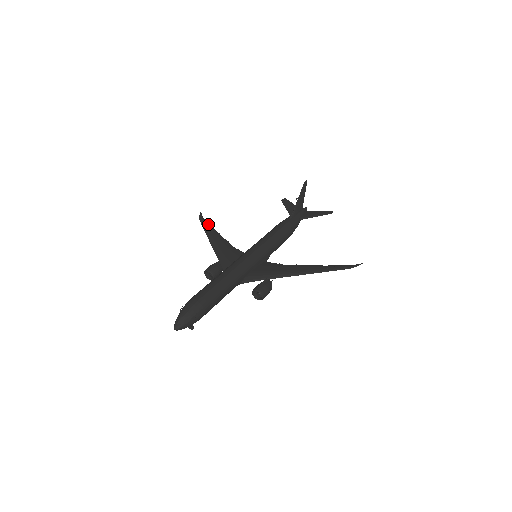
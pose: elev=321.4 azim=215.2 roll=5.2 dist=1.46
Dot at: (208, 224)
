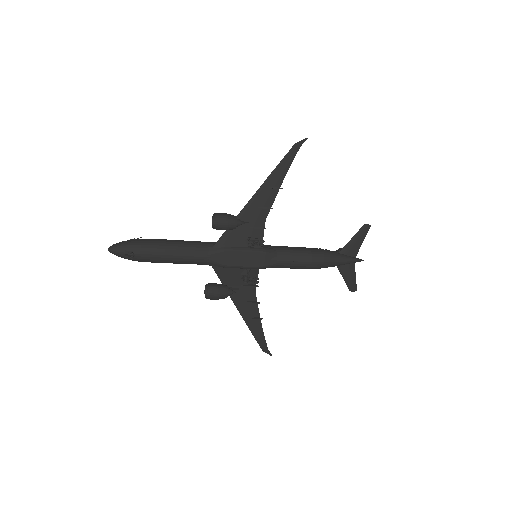
Dot at: (262, 336)
